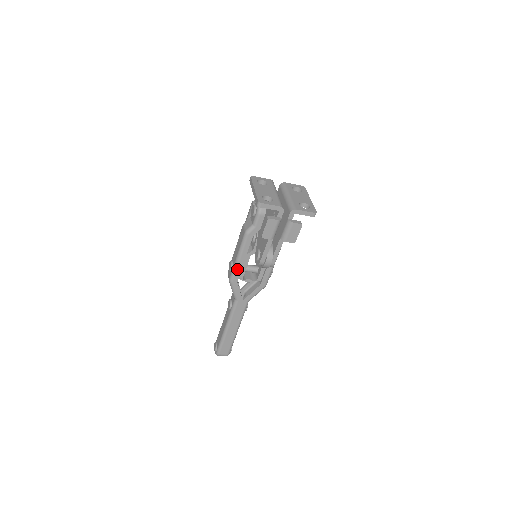
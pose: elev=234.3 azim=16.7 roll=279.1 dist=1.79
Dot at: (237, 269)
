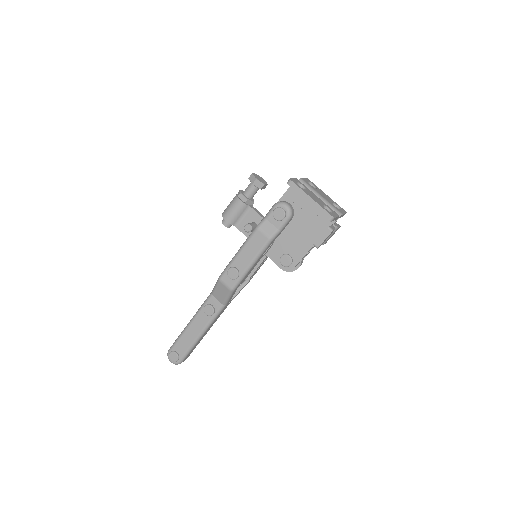
Dot at: (245, 276)
